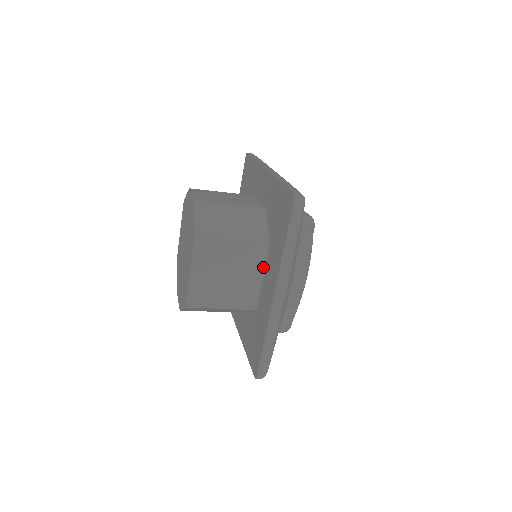
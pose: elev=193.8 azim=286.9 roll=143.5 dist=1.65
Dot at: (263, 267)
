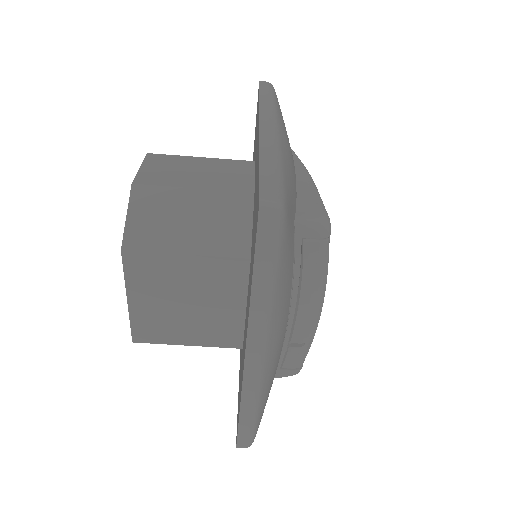
Dot at: (244, 294)
